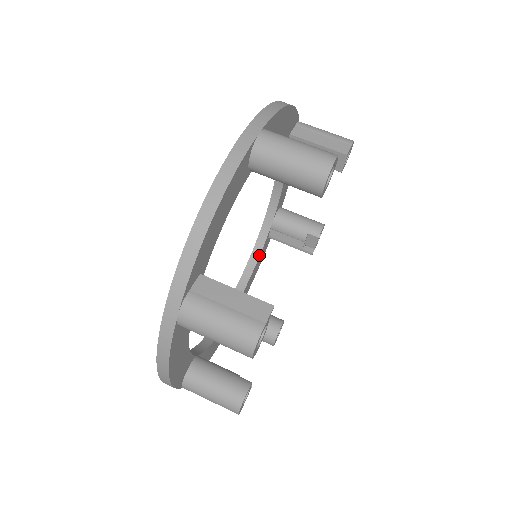
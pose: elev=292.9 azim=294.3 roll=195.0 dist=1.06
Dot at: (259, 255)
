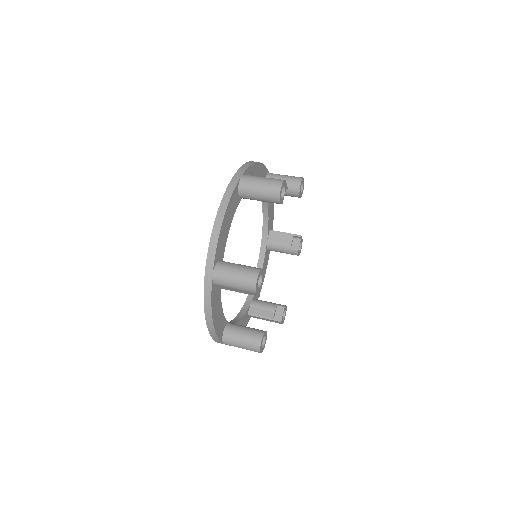
Dot at: (242, 316)
